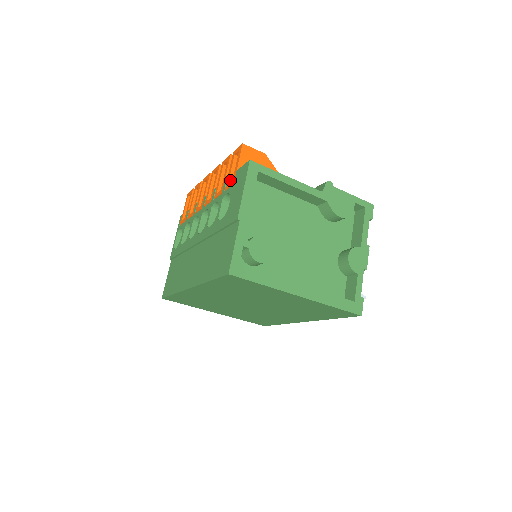
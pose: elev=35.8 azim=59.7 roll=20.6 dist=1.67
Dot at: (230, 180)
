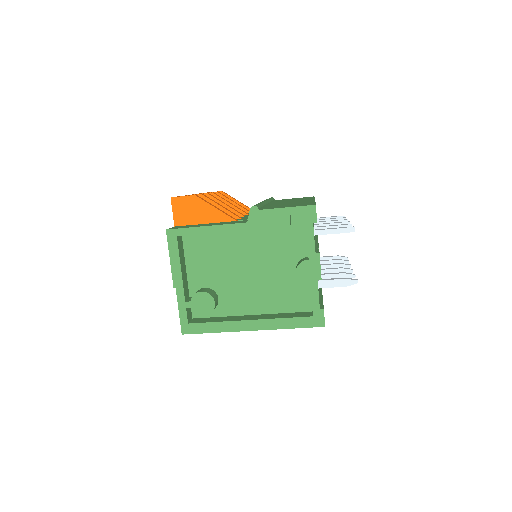
Dot at: occluded
